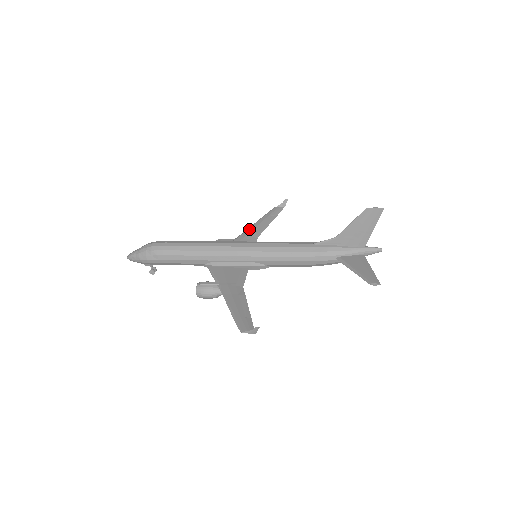
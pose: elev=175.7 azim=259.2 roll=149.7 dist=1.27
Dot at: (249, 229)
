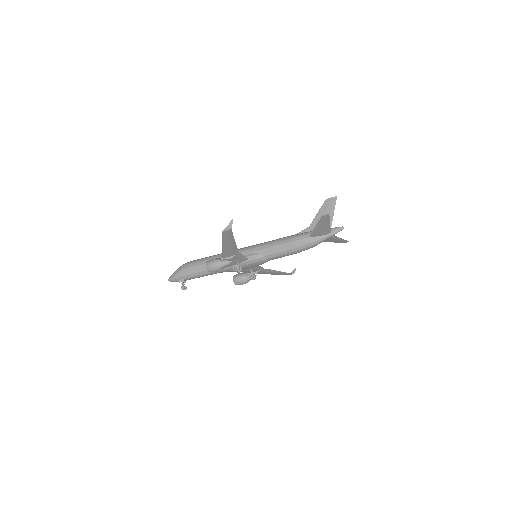
Dot at: occluded
